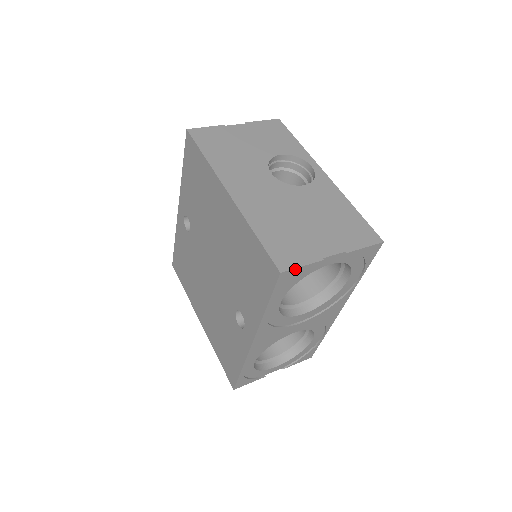
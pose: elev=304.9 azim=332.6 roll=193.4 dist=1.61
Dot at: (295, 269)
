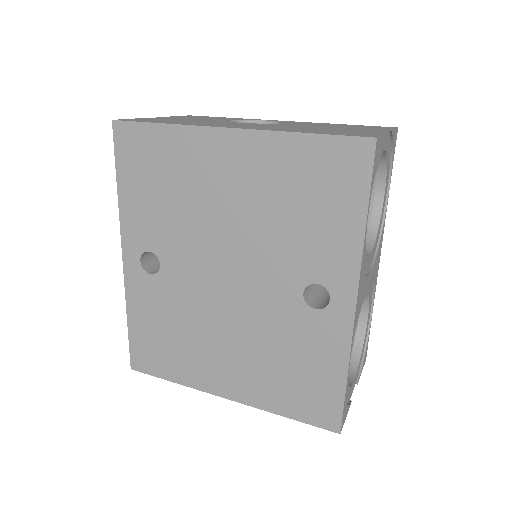
Dot at: (380, 138)
